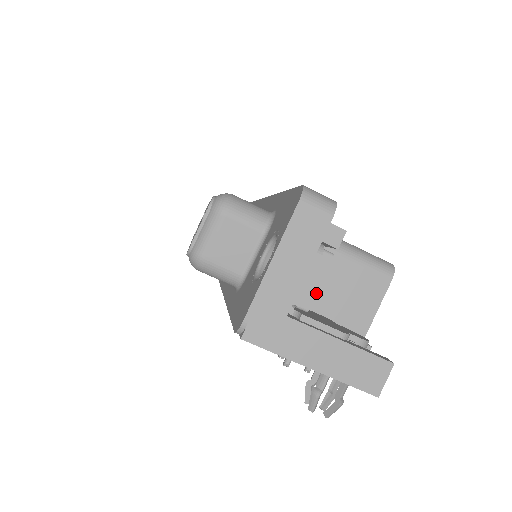
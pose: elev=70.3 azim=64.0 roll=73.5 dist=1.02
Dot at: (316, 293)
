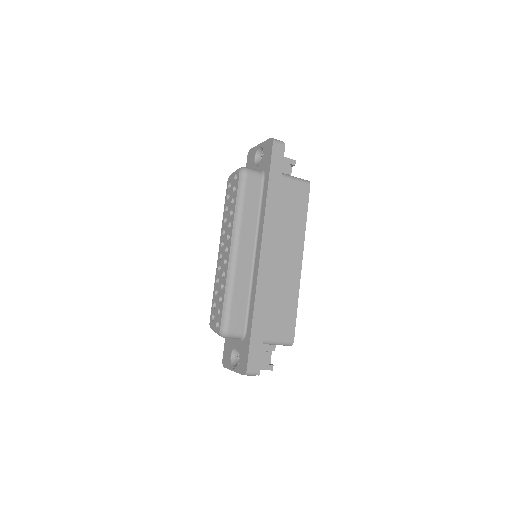
Dot at: occluded
